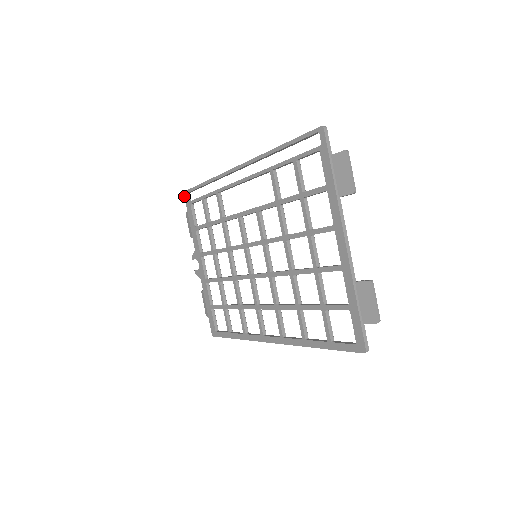
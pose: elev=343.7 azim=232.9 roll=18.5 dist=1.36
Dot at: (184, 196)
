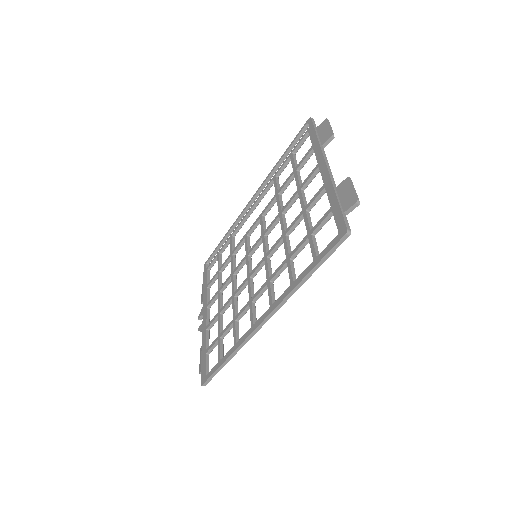
Dot at: occluded
